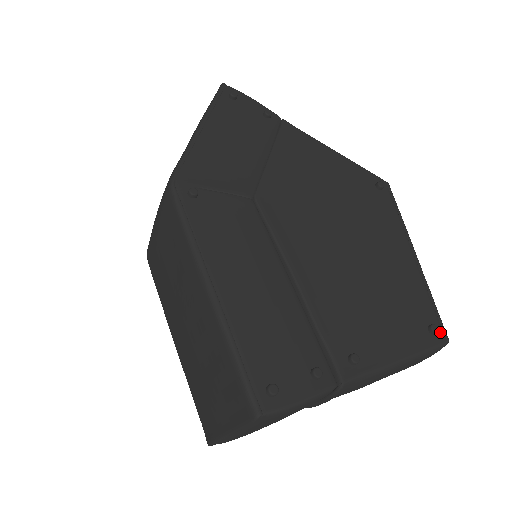
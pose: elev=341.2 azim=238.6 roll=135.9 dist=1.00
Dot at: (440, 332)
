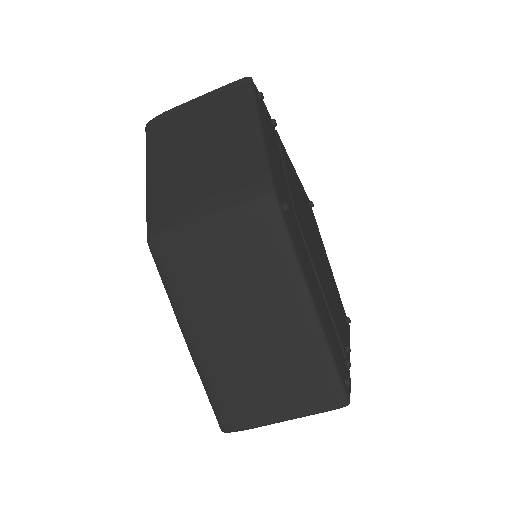
Dot at: occluded
